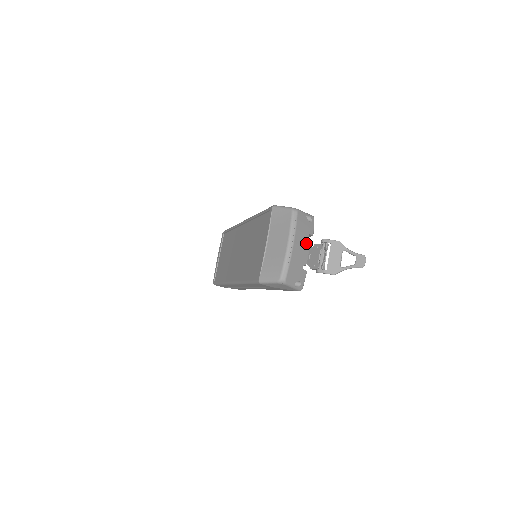
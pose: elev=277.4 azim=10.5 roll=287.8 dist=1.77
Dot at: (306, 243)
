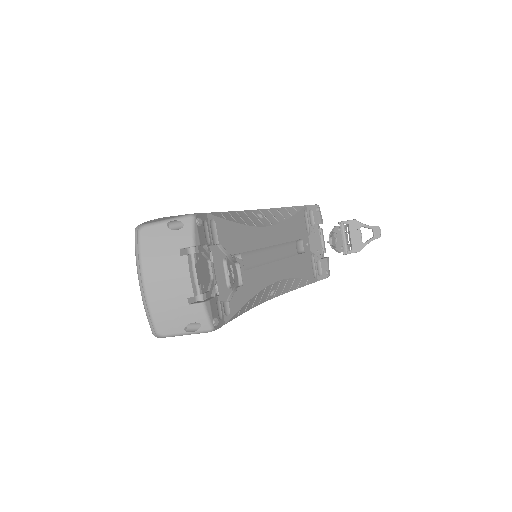
Dot at: (177, 266)
